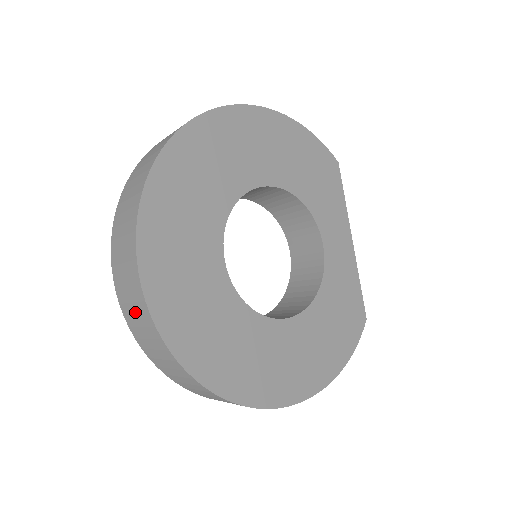
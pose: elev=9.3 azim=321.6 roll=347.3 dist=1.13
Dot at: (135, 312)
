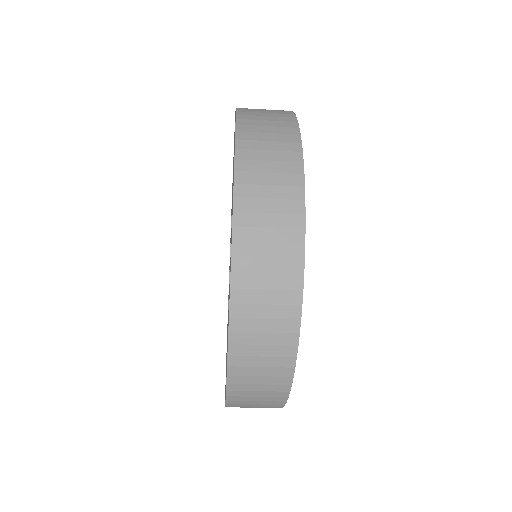
Dot at: (270, 239)
